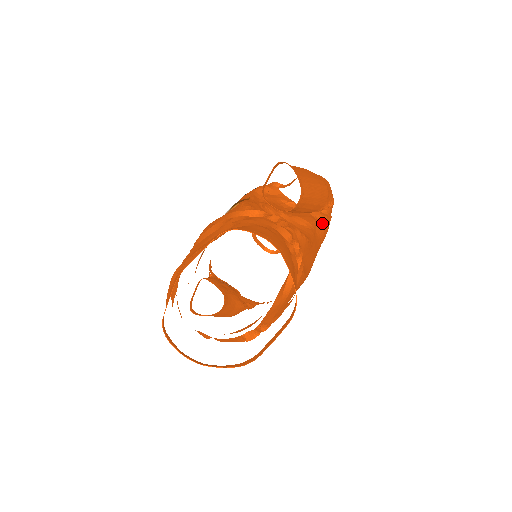
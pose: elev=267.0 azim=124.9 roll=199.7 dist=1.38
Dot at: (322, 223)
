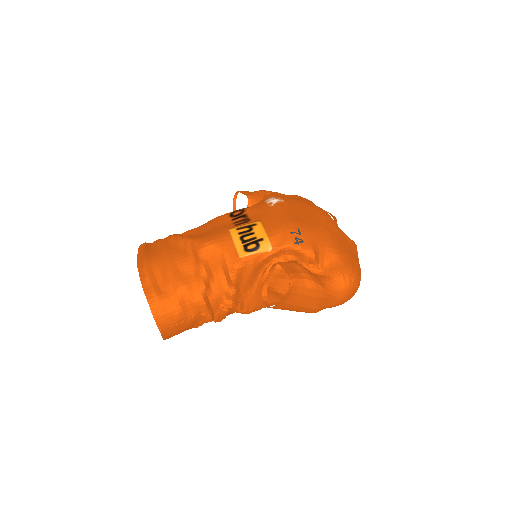
Dot at: occluded
